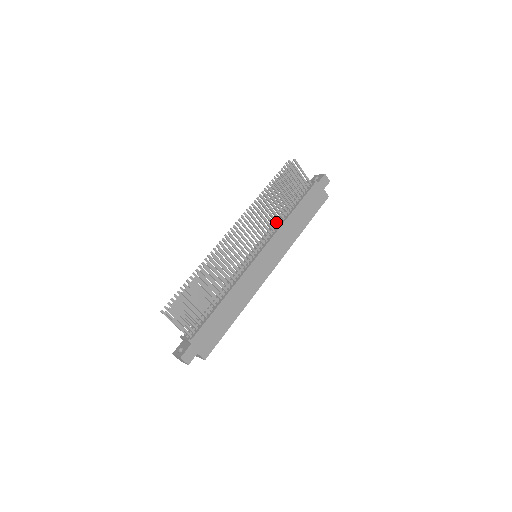
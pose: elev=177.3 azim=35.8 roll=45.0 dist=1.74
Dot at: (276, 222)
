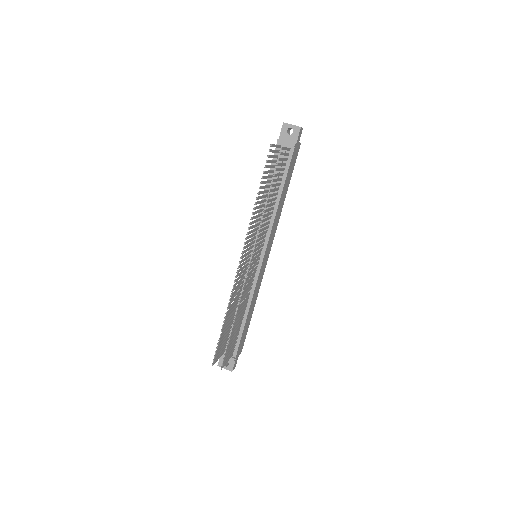
Dot at: occluded
